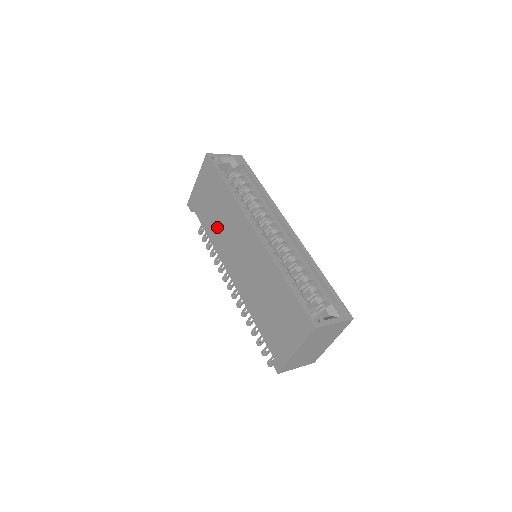
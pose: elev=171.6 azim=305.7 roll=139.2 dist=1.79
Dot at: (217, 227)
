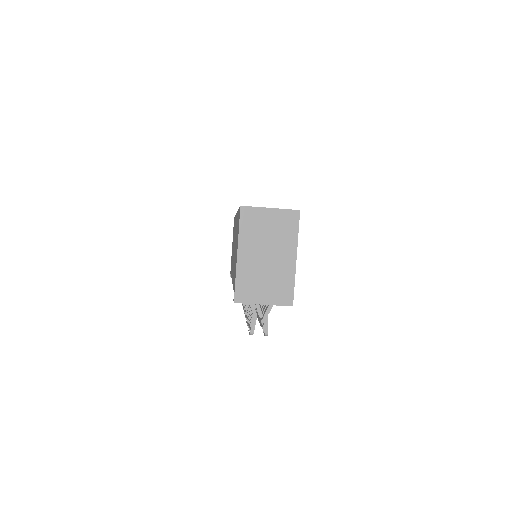
Dot at: (232, 256)
